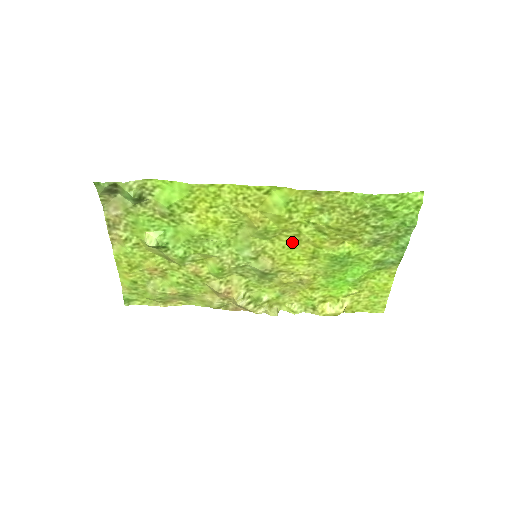
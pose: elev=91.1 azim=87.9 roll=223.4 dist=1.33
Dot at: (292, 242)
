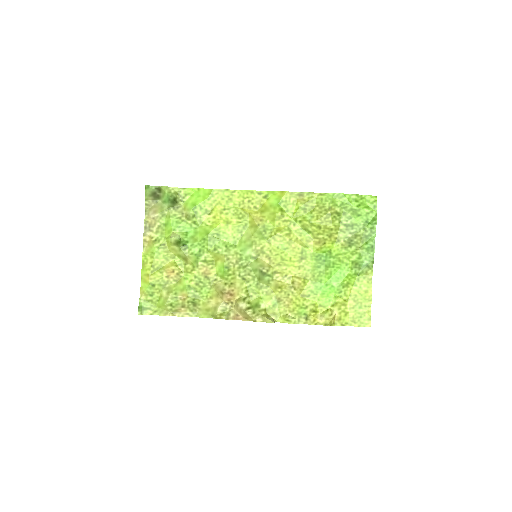
Dot at: (284, 242)
